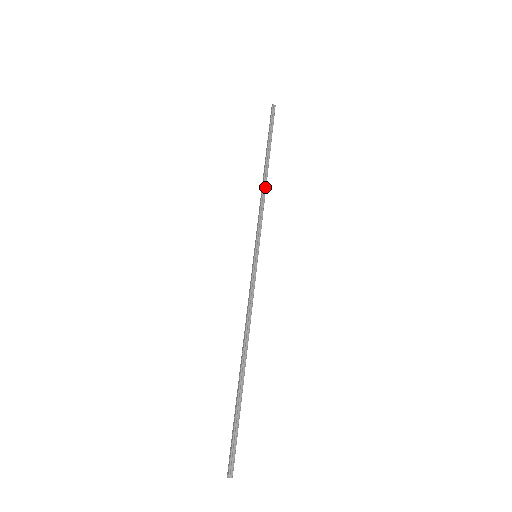
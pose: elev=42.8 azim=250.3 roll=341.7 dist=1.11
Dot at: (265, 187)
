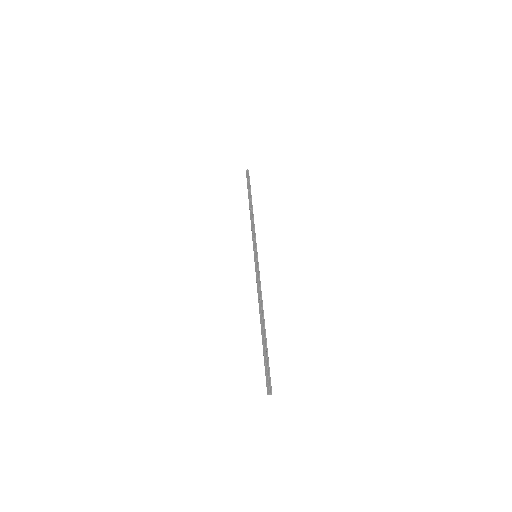
Dot at: (253, 216)
